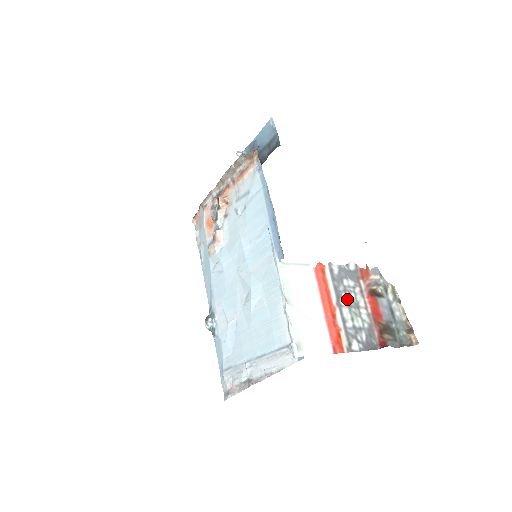
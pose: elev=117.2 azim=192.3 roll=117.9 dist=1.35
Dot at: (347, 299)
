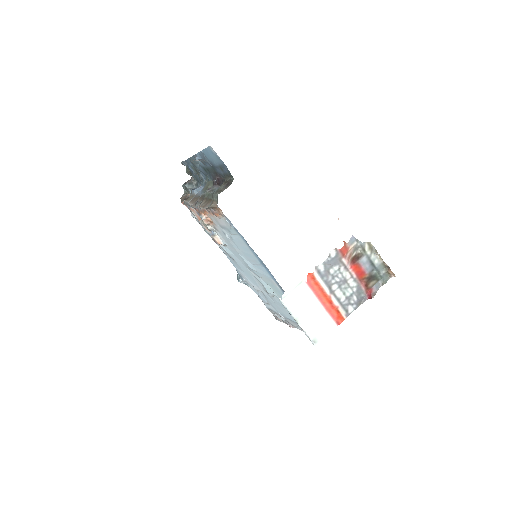
Dot at: (336, 282)
